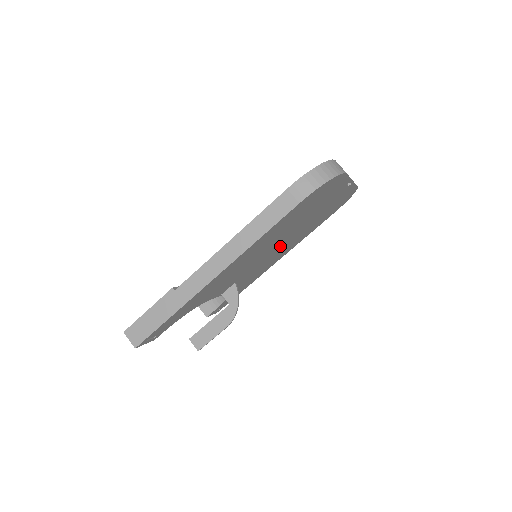
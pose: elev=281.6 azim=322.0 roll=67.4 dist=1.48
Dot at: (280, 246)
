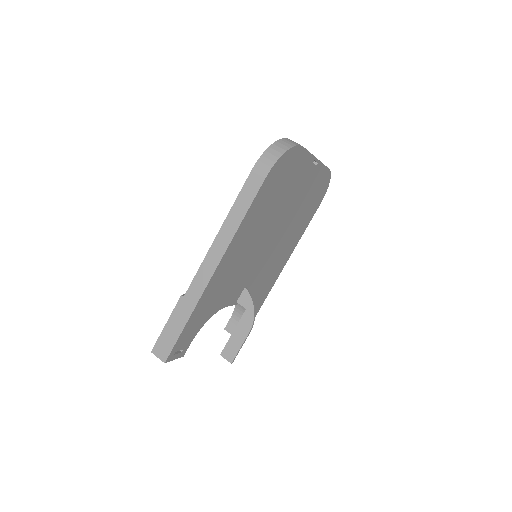
Dot at: (276, 241)
